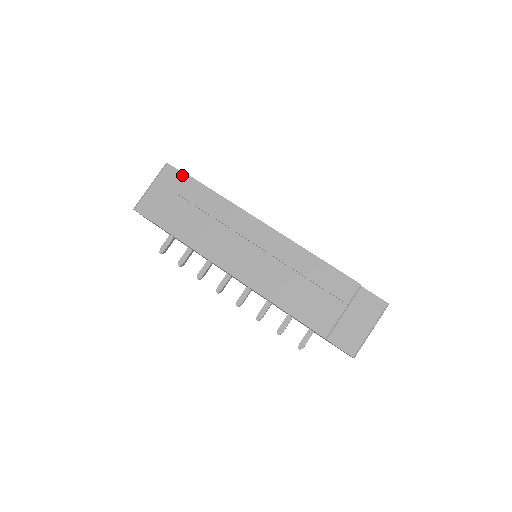
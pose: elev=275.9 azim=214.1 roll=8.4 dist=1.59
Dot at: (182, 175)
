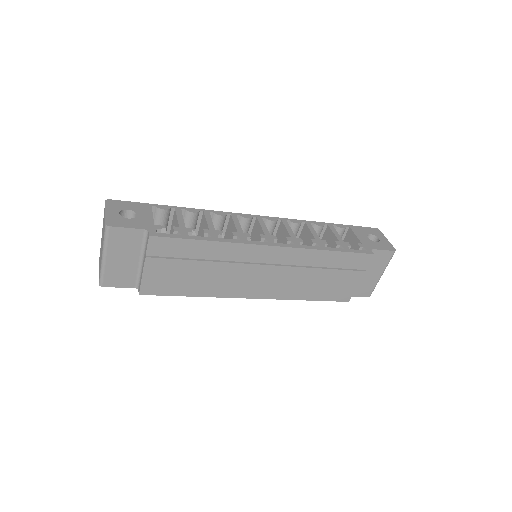
Dot at: (138, 232)
